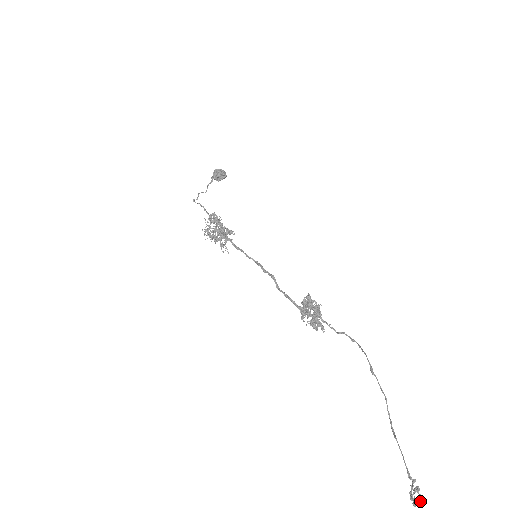
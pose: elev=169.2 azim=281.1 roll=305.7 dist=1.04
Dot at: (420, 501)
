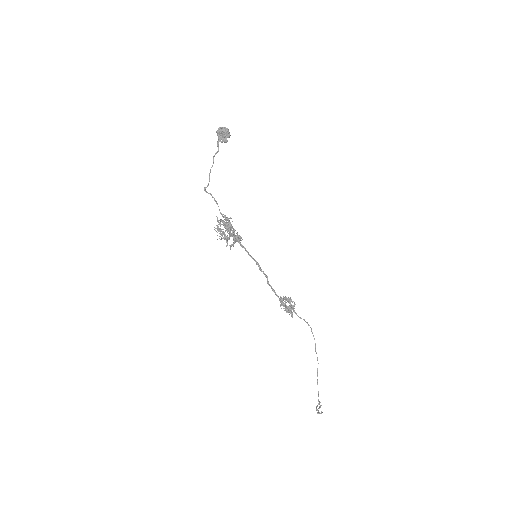
Dot at: occluded
